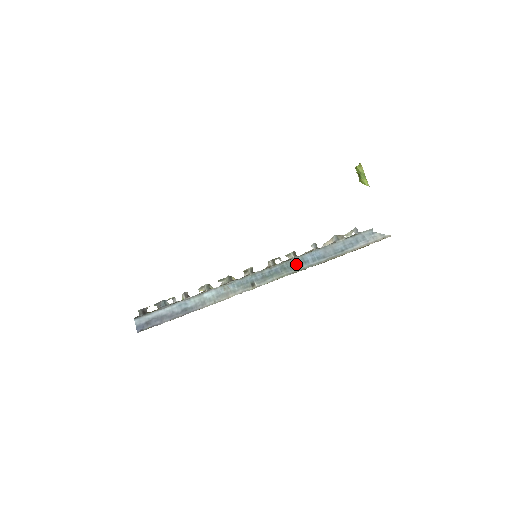
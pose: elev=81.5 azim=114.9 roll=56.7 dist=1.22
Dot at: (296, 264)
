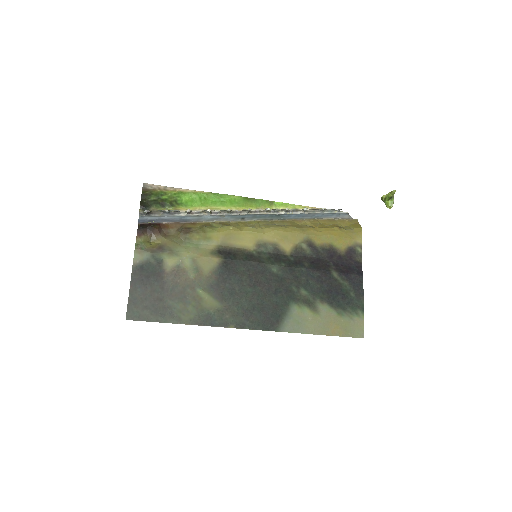
Dot at: (282, 216)
